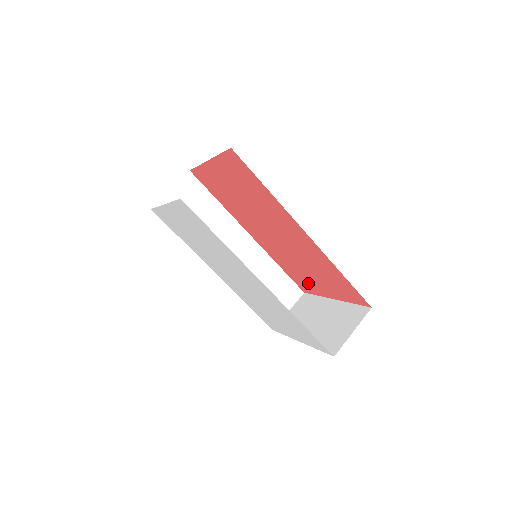
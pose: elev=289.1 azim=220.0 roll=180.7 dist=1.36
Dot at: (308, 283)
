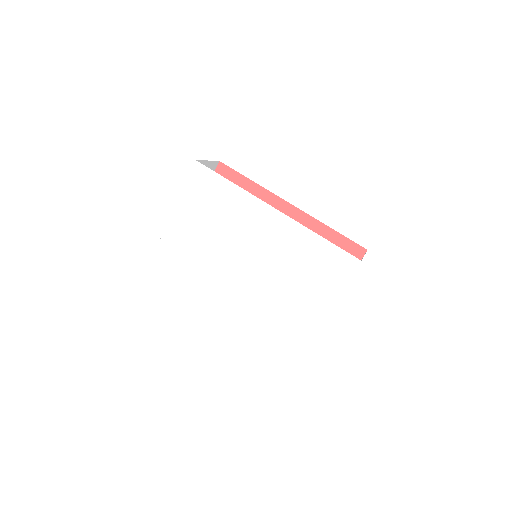
Dot at: occluded
